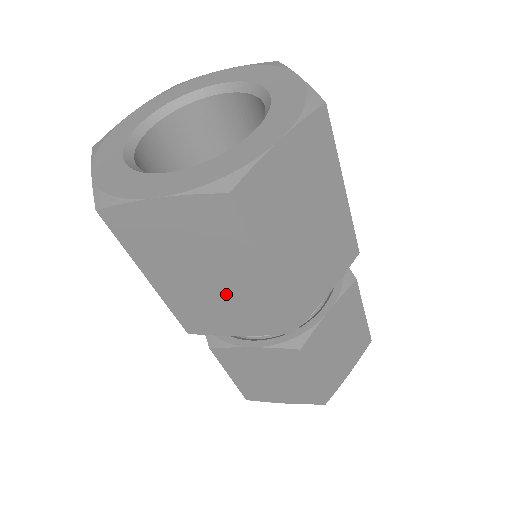
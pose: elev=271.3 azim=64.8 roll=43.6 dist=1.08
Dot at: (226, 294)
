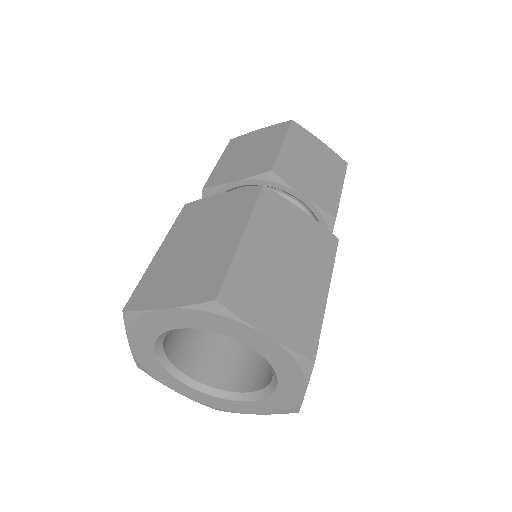
Dot at: occluded
